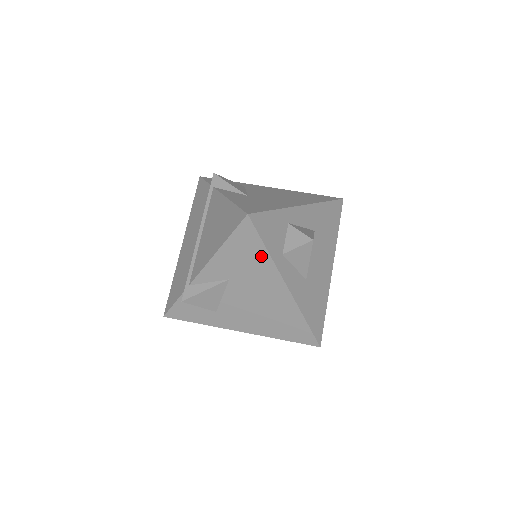
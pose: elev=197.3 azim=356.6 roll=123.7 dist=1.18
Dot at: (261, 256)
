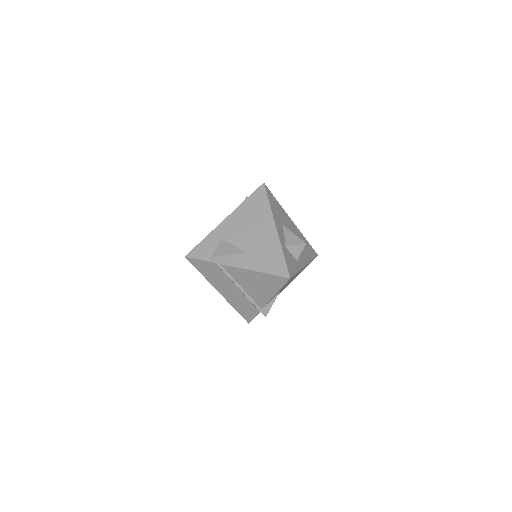
Dot at: occluded
